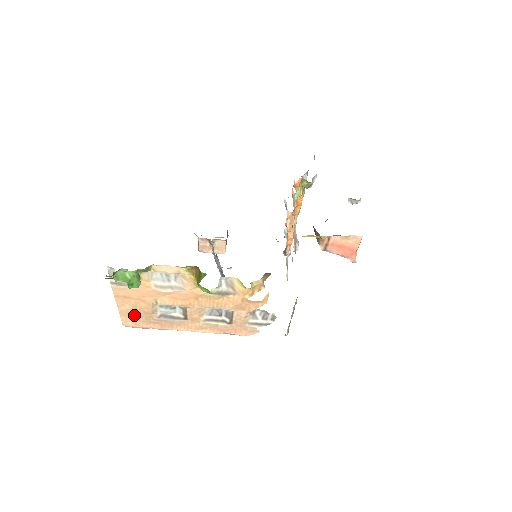
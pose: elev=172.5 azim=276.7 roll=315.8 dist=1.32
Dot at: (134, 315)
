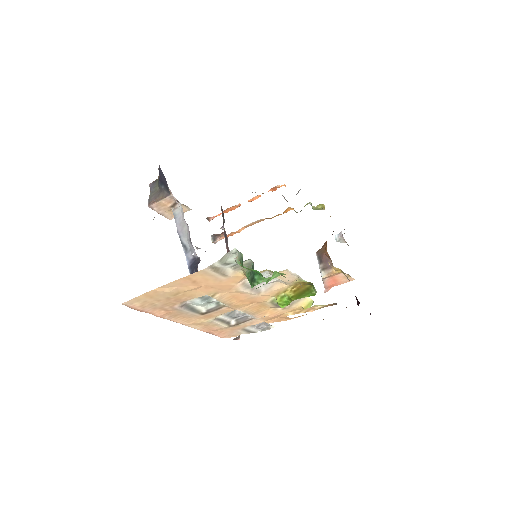
Dot at: (159, 298)
